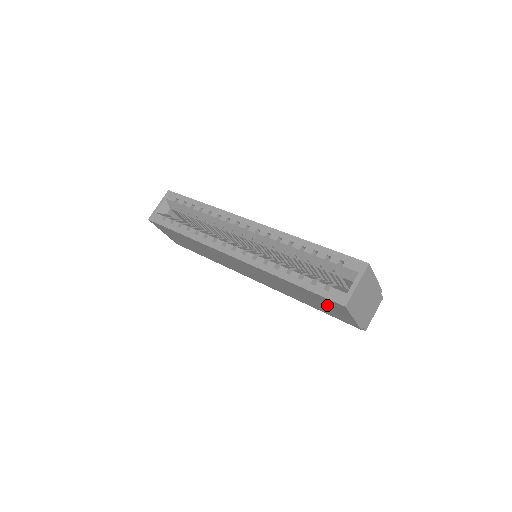
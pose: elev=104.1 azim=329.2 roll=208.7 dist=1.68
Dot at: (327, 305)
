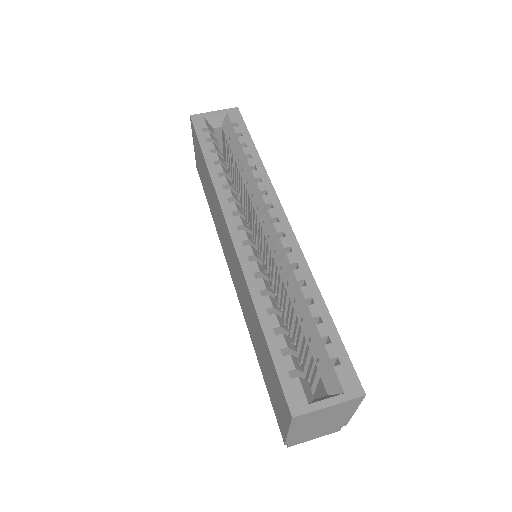
Dot at: (275, 387)
